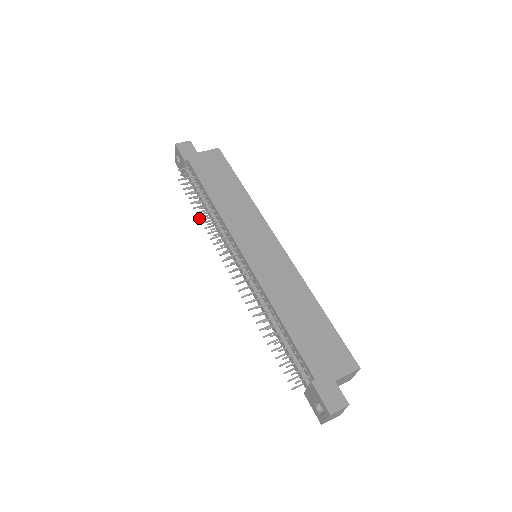
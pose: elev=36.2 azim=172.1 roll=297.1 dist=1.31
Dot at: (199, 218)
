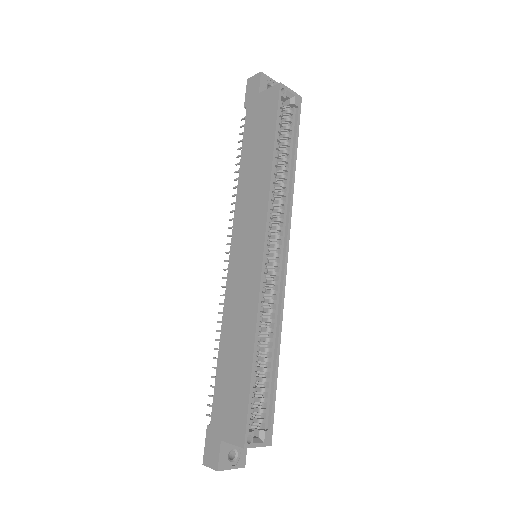
Dot at: occluded
